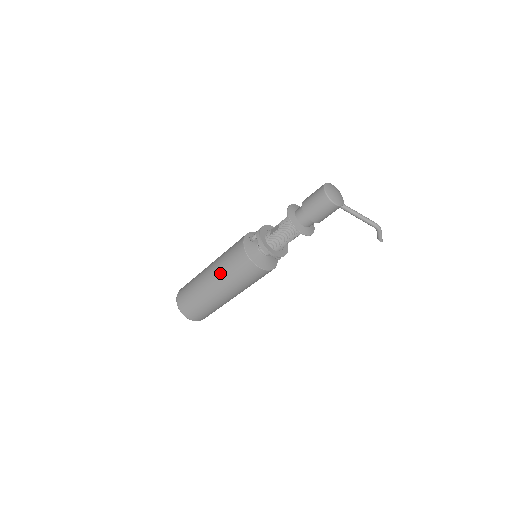
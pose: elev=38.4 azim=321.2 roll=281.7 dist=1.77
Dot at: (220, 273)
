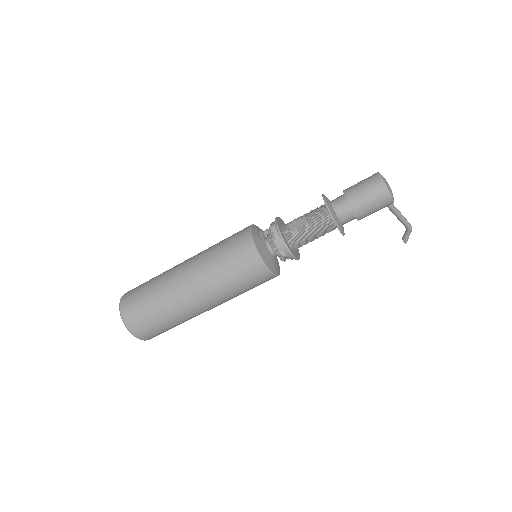
Dot at: (210, 279)
